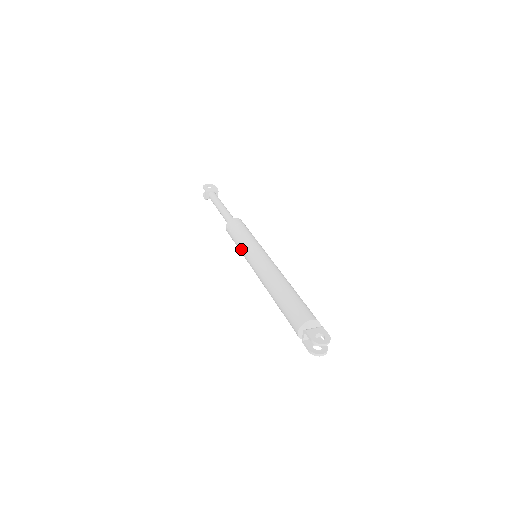
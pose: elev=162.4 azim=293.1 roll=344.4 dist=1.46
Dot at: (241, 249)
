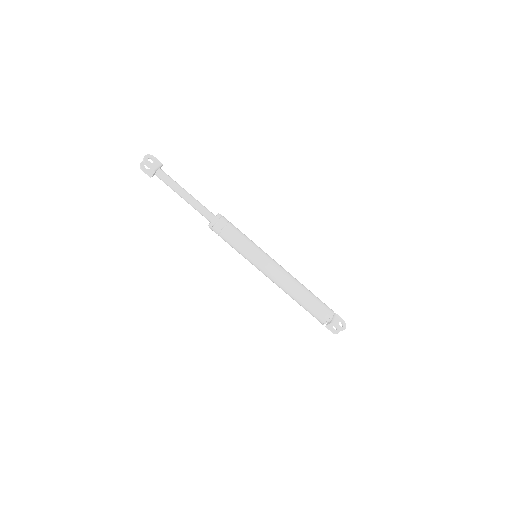
Dot at: (243, 253)
